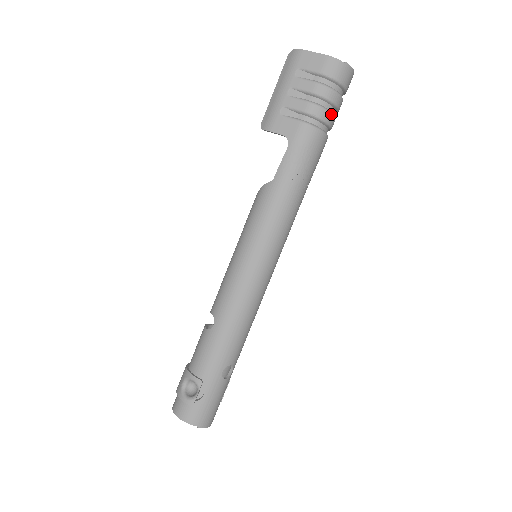
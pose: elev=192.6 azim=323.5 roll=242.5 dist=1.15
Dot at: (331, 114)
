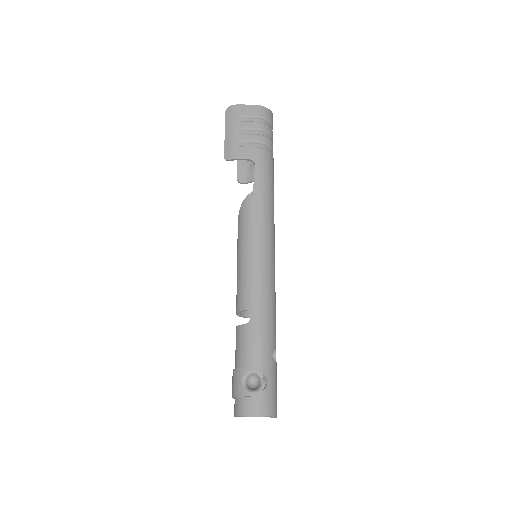
Dot at: (272, 143)
